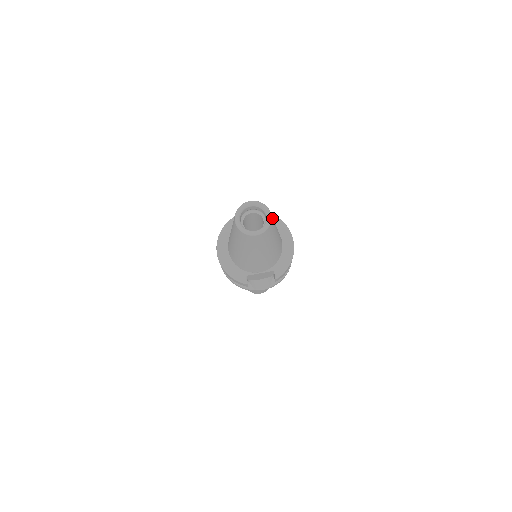
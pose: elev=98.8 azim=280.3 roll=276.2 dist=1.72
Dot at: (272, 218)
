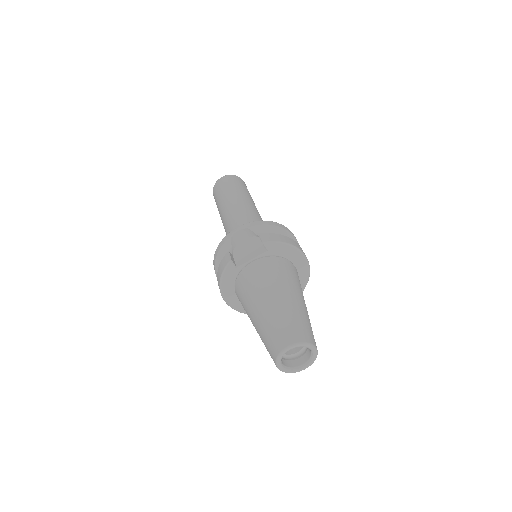
Dot at: (314, 341)
